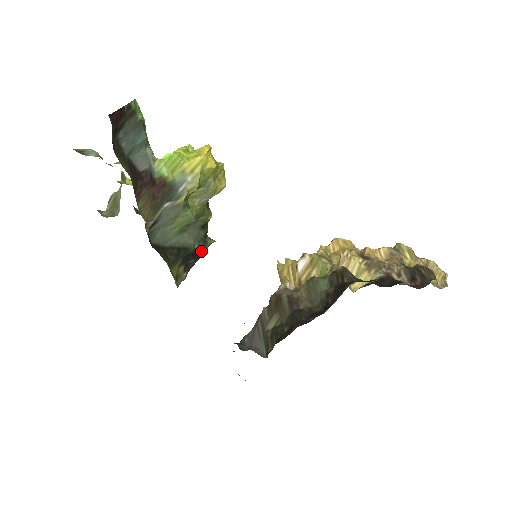
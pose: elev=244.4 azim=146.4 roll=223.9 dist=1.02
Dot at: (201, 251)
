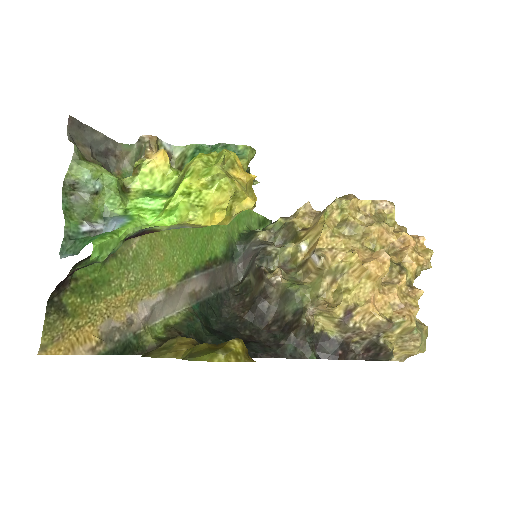
Dot at: occluded
